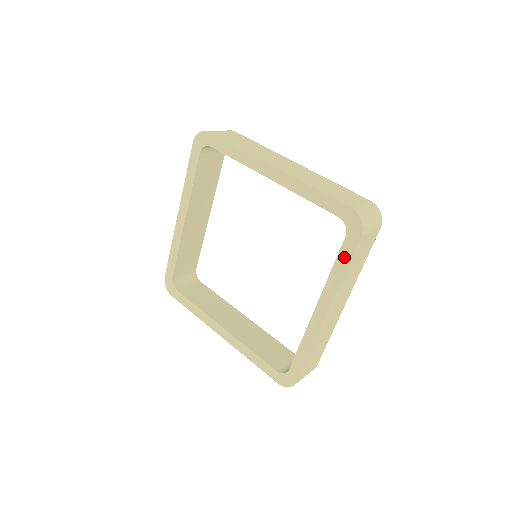
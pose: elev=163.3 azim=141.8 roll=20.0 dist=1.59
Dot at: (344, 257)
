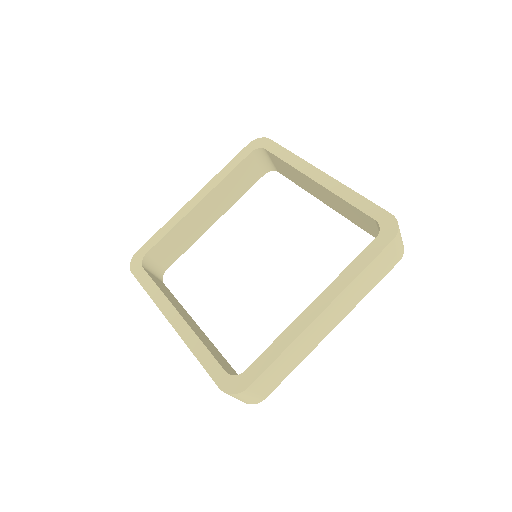
Dot at: (279, 151)
